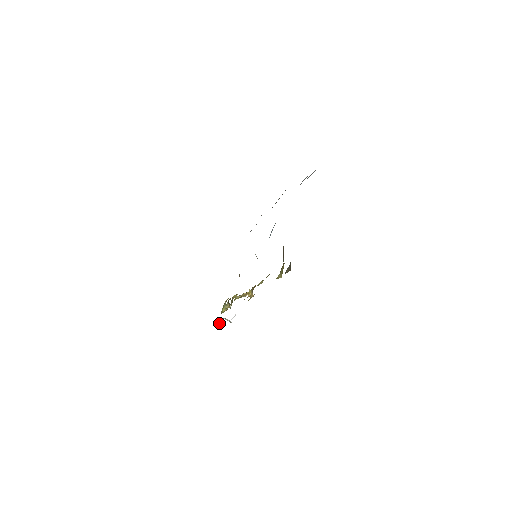
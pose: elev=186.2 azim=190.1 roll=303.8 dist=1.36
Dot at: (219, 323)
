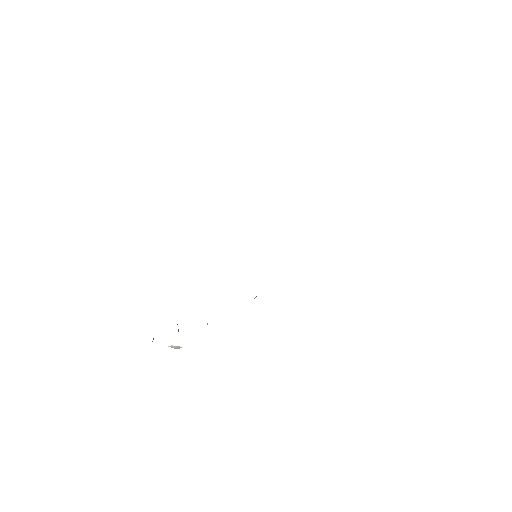
Dot at: occluded
